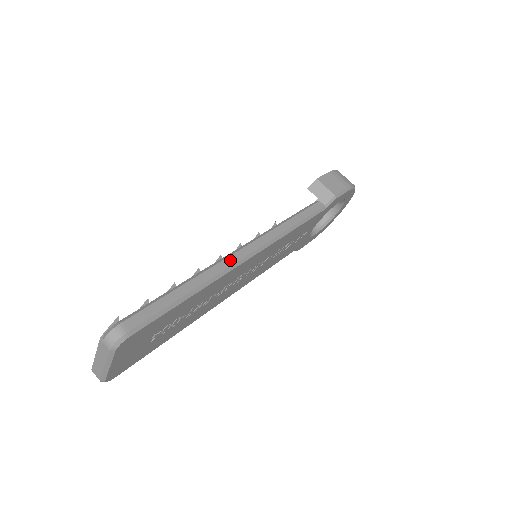
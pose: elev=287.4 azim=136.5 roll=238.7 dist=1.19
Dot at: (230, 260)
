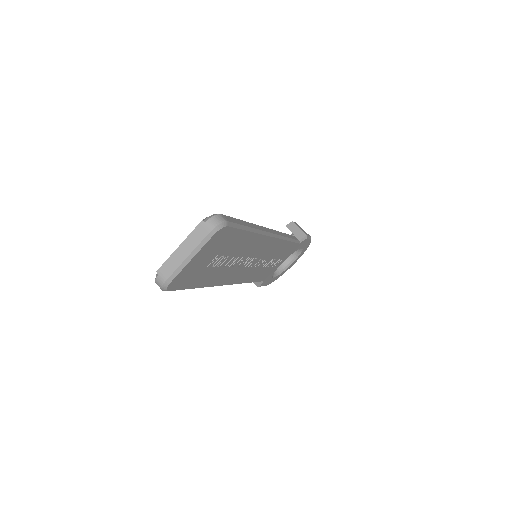
Dot at: (265, 229)
